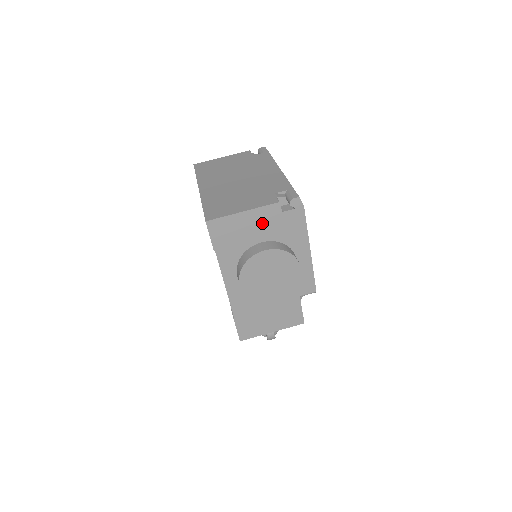
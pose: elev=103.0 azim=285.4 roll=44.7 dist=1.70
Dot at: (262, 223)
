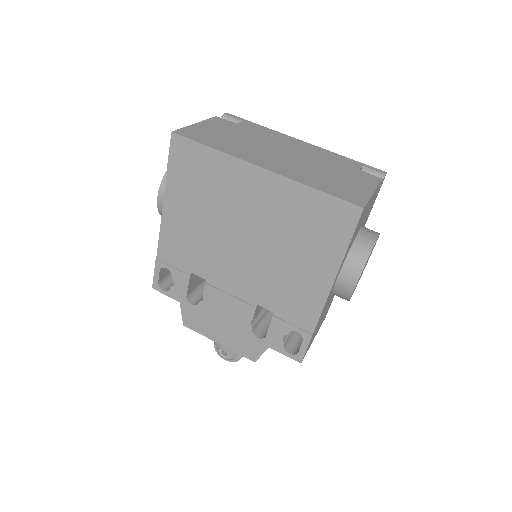
Dot at: (370, 205)
